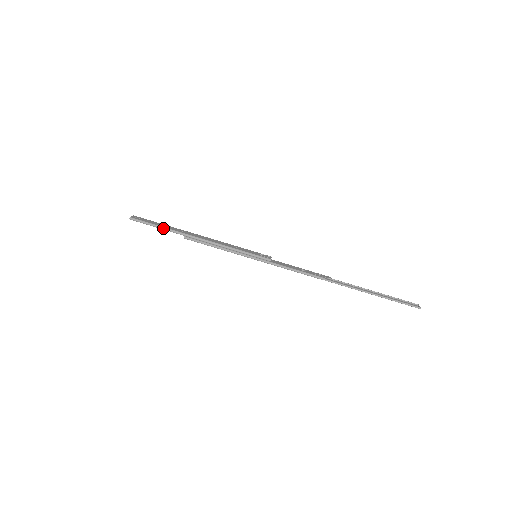
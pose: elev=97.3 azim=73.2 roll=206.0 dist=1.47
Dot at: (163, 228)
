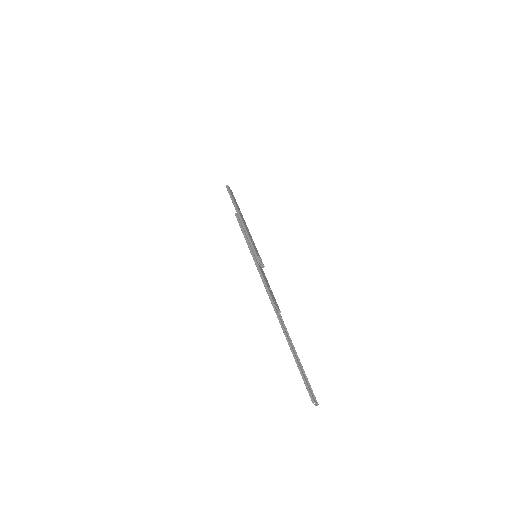
Dot at: (233, 201)
